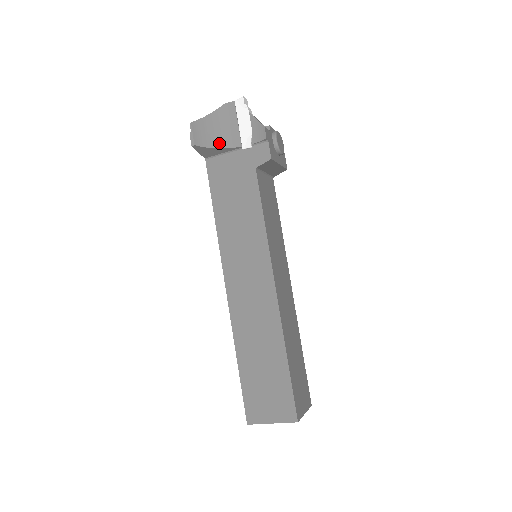
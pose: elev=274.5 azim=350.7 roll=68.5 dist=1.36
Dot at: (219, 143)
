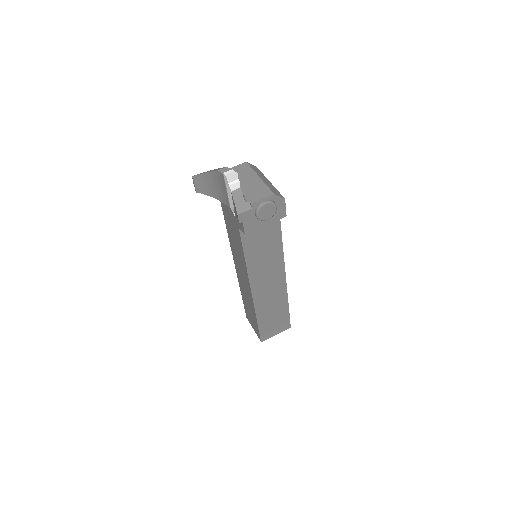
Dot at: (216, 195)
